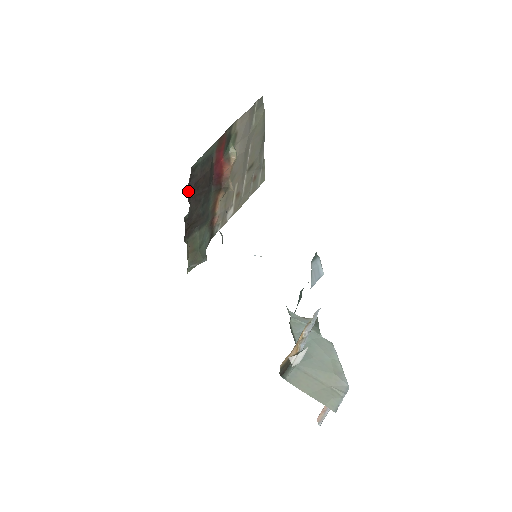
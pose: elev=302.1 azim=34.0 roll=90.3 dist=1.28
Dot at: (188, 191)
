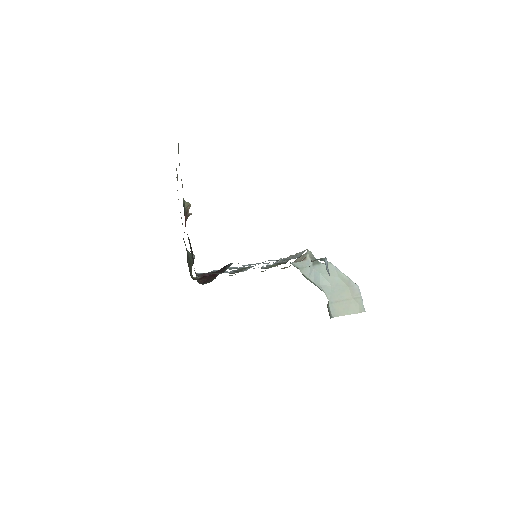
Dot at: occluded
